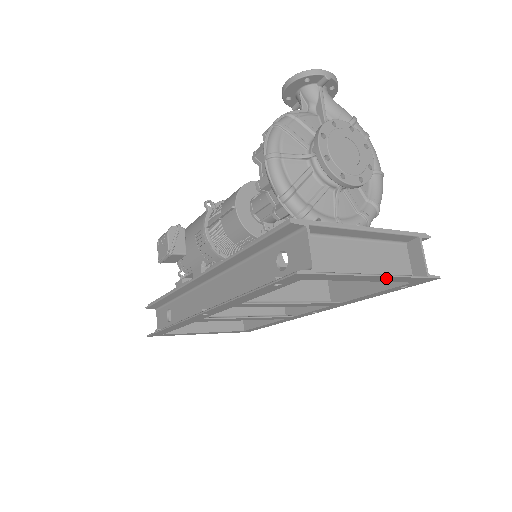
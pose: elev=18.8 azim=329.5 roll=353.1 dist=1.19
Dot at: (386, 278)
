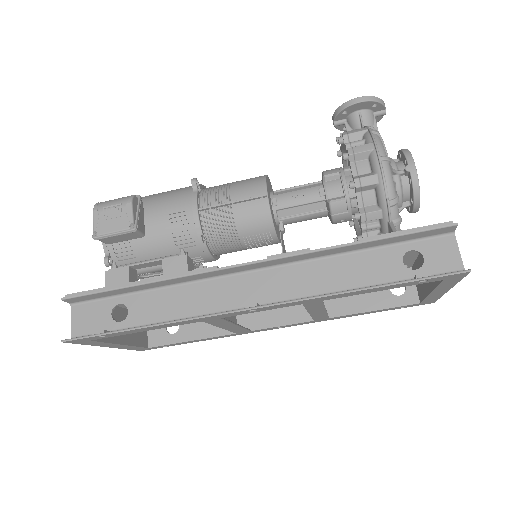
Dot at: (439, 294)
